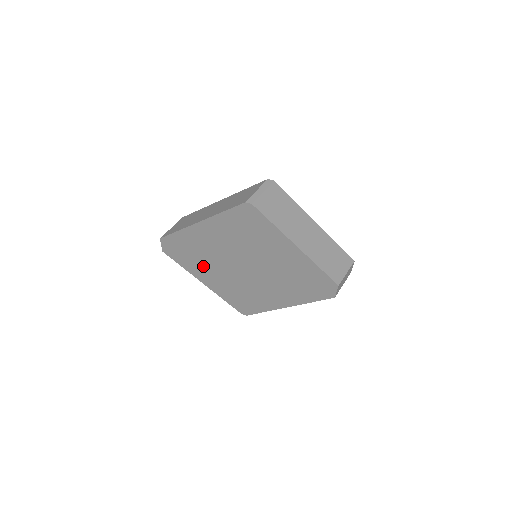
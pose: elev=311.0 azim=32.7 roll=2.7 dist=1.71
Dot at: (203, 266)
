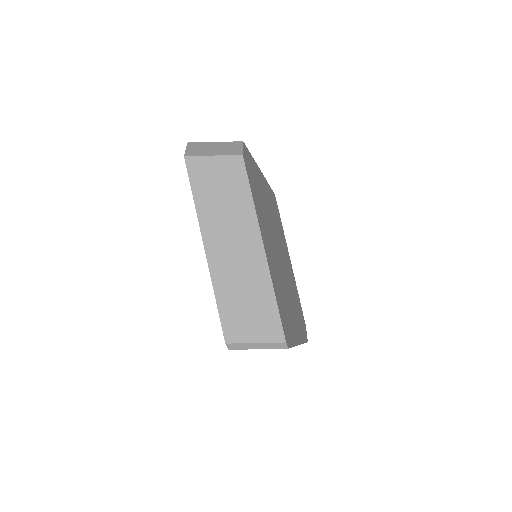
Dot at: occluded
